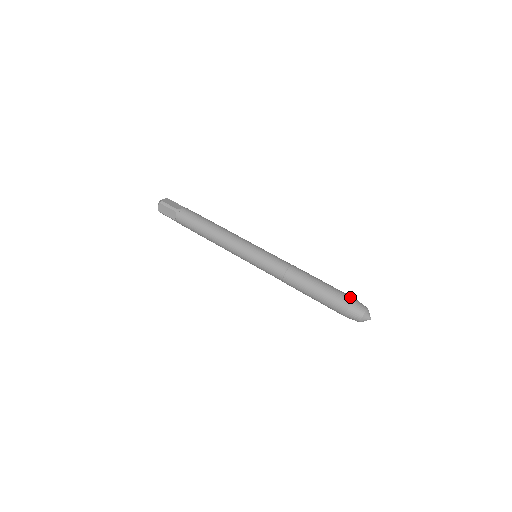
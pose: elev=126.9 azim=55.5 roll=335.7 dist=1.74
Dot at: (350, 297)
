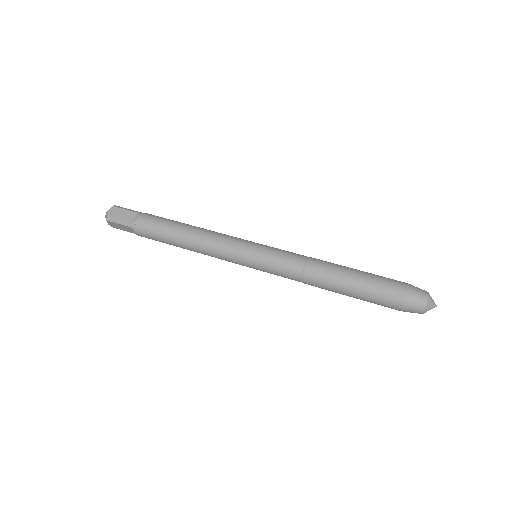
Dot at: occluded
